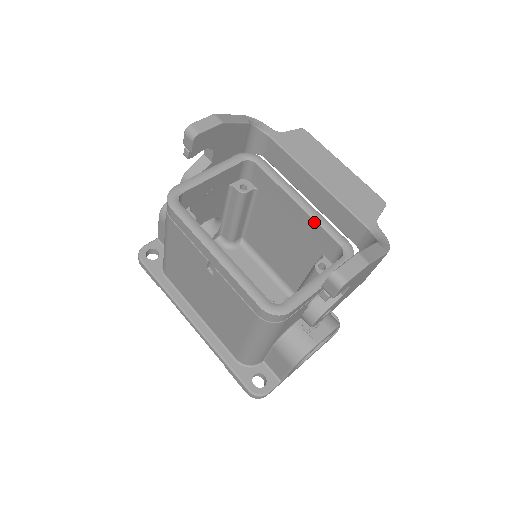
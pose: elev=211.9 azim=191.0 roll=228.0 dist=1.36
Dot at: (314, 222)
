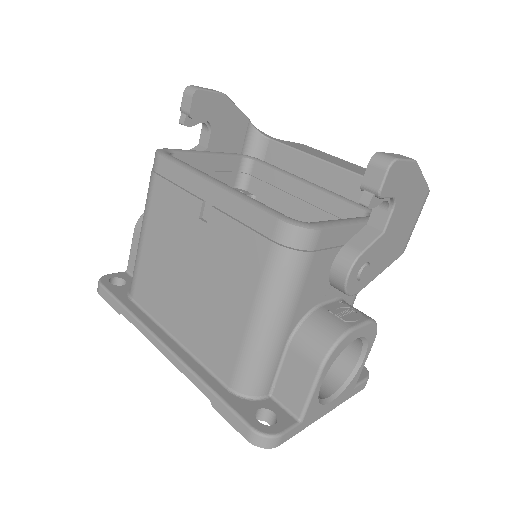
Dot at: (328, 197)
